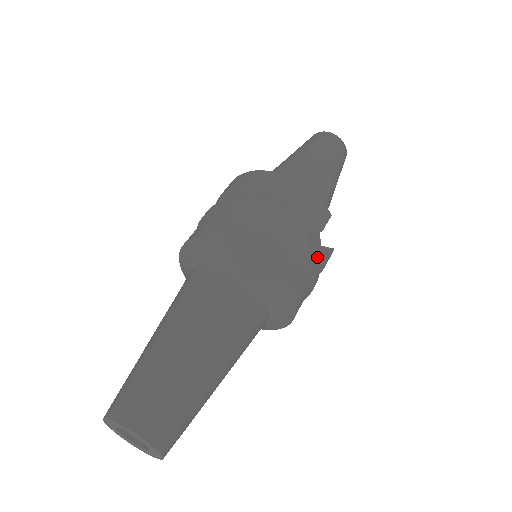
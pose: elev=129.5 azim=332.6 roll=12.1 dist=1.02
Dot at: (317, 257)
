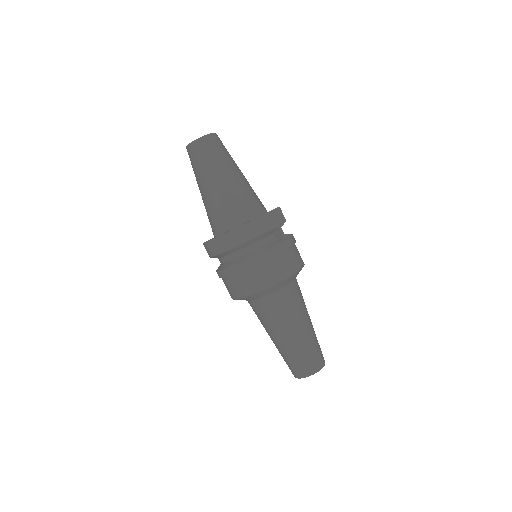
Dot at: (277, 220)
